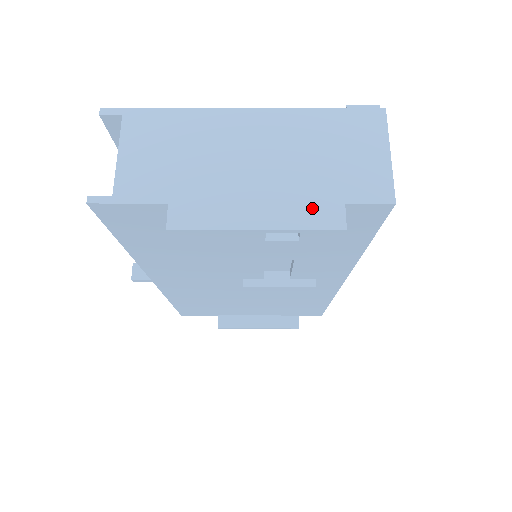
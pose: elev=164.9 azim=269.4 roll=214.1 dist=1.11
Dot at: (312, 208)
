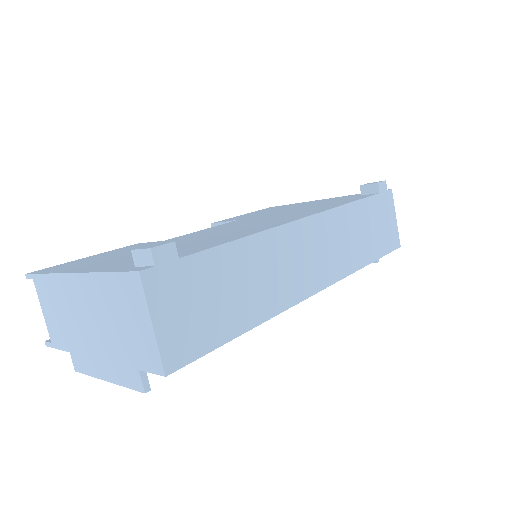
Dot at: (124, 370)
